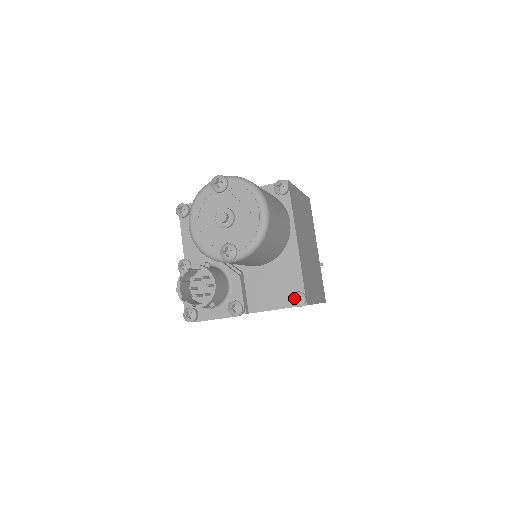
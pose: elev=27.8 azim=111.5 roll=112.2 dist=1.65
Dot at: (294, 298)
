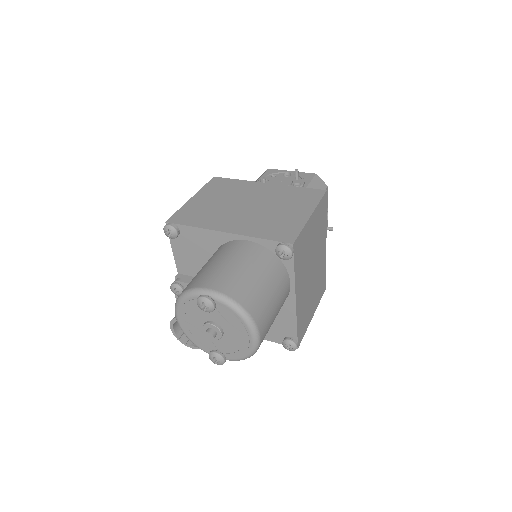
Dot at: (286, 343)
